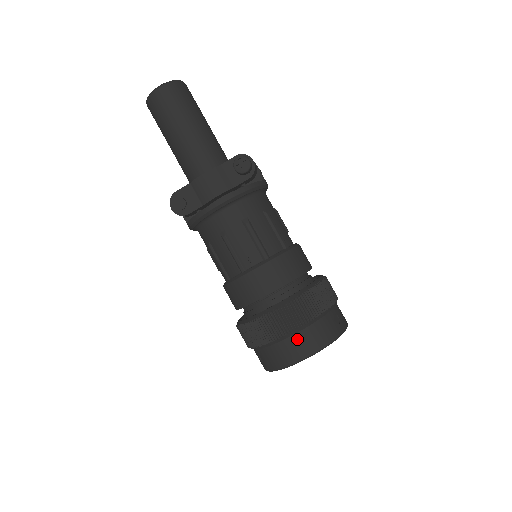
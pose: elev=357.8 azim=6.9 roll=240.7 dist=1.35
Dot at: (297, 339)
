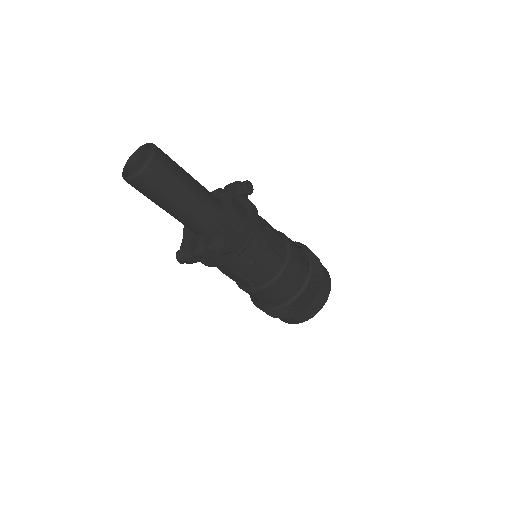
Dot at: (324, 279)
